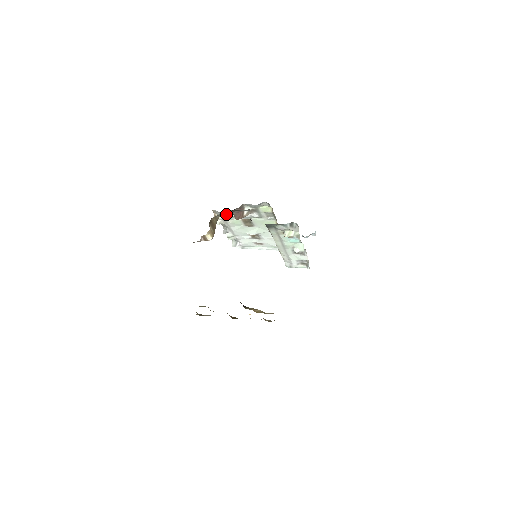
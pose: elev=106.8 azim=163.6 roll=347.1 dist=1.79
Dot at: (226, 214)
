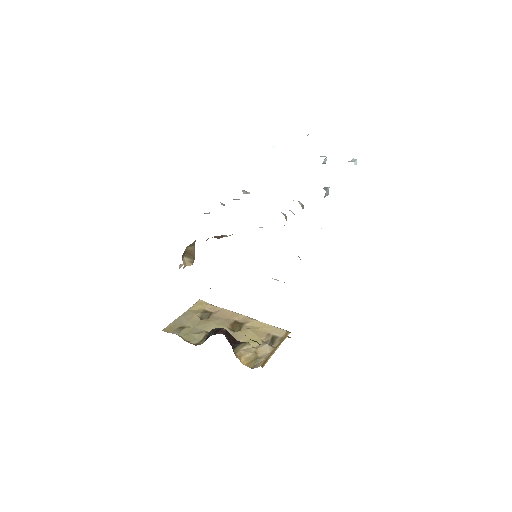
Dot at: occluded
